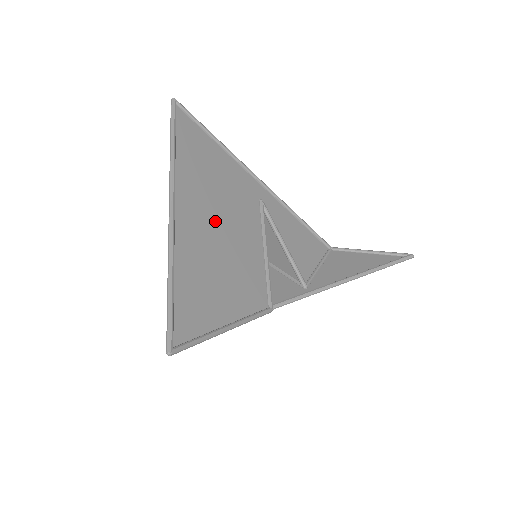
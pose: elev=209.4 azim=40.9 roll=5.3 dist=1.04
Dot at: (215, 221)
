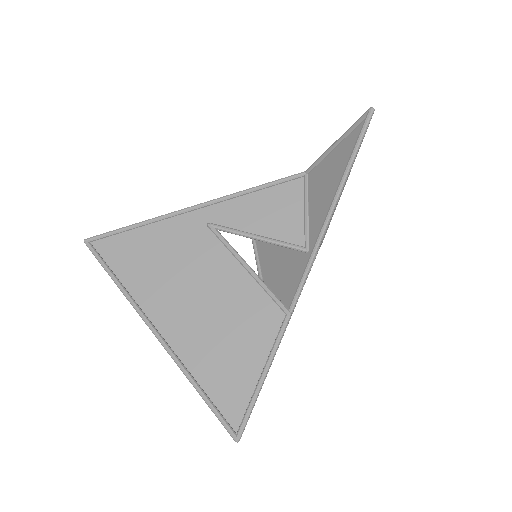
Dot at: (190, 298)
